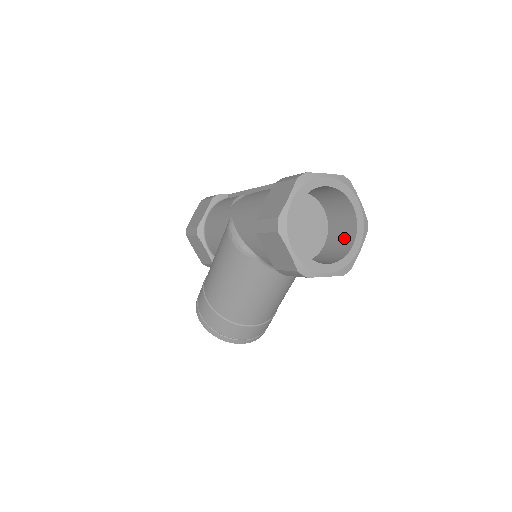
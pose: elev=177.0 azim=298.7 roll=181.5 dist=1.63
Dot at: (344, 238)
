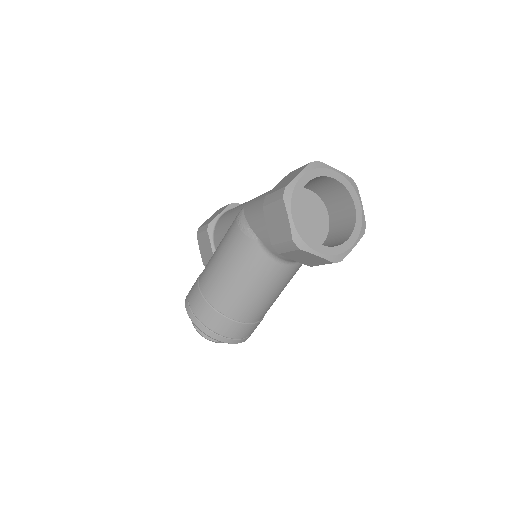
Dot at: (341, 236)
